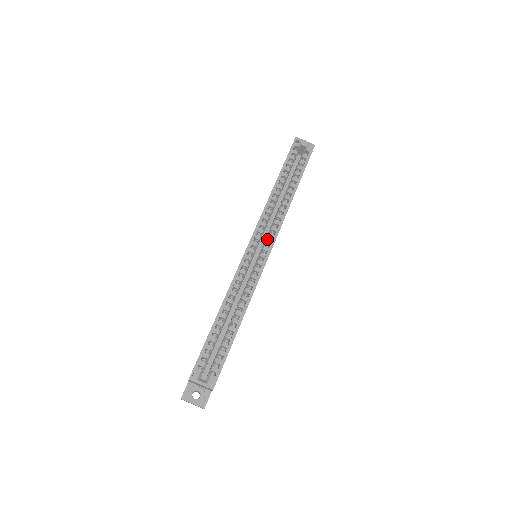
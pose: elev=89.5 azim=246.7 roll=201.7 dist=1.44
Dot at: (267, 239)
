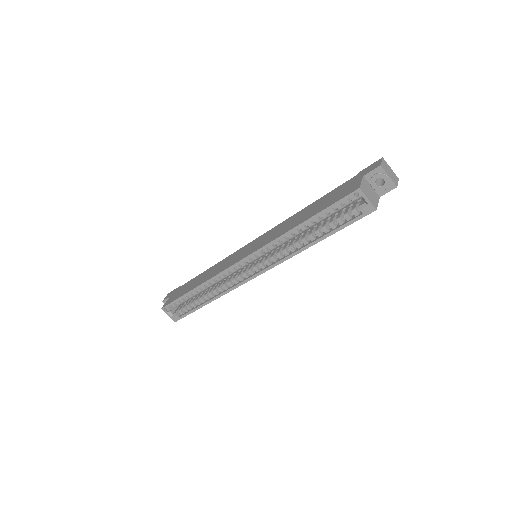
Dot at: (262, 264)
